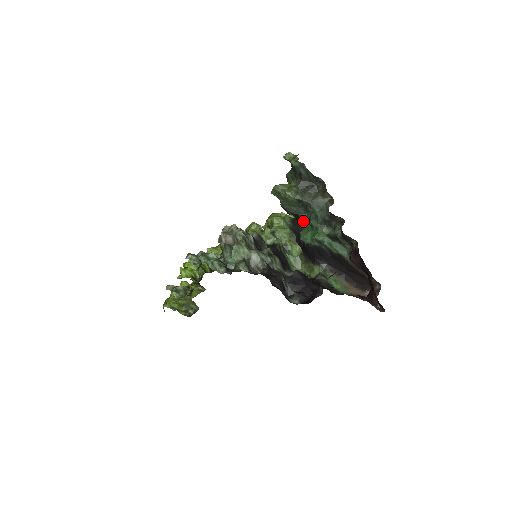
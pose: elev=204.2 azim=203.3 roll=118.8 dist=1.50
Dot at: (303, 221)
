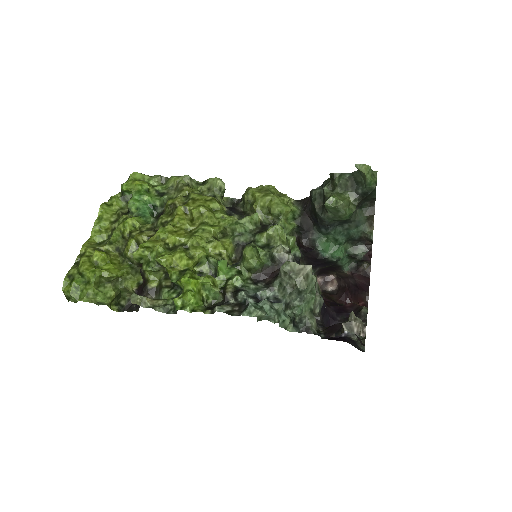
Dot at: (330, 233)
